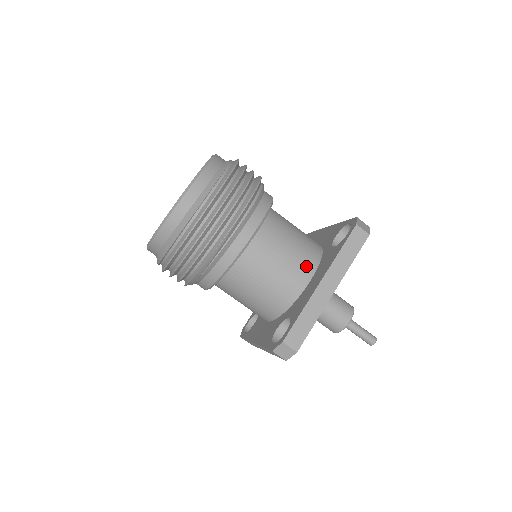
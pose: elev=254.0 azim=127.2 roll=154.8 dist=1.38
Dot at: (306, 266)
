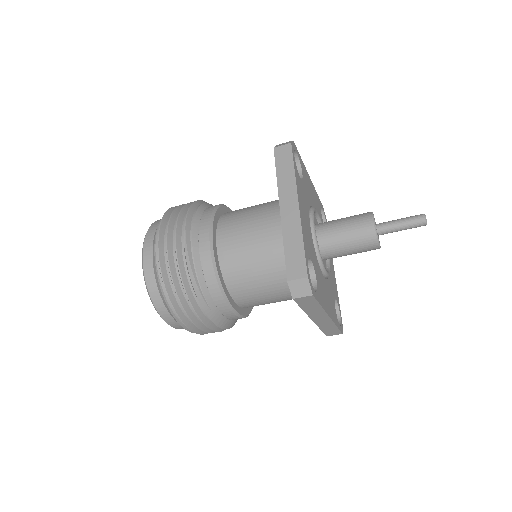
Dot at: (276, 217)
